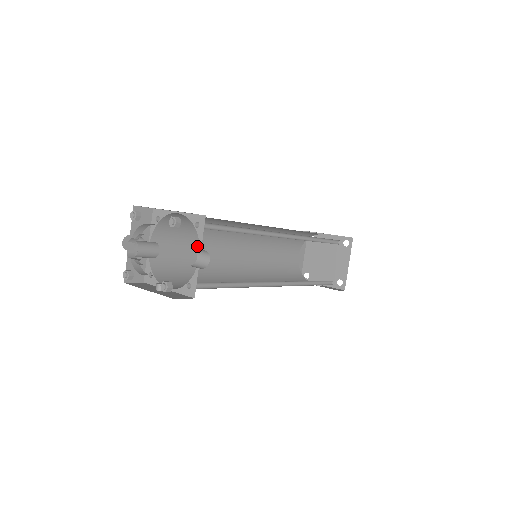
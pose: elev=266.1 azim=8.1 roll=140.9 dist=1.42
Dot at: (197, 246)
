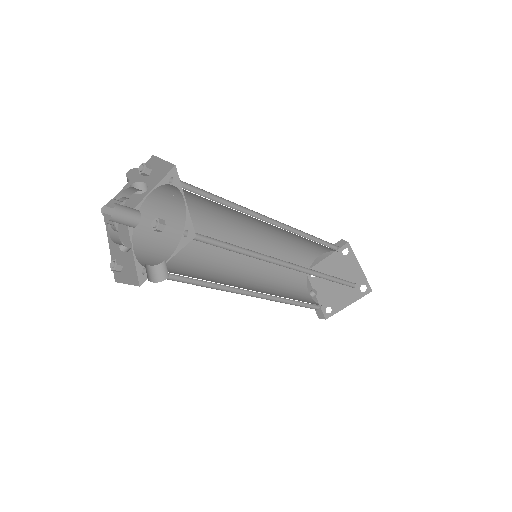
Dot at: (207, 211)
